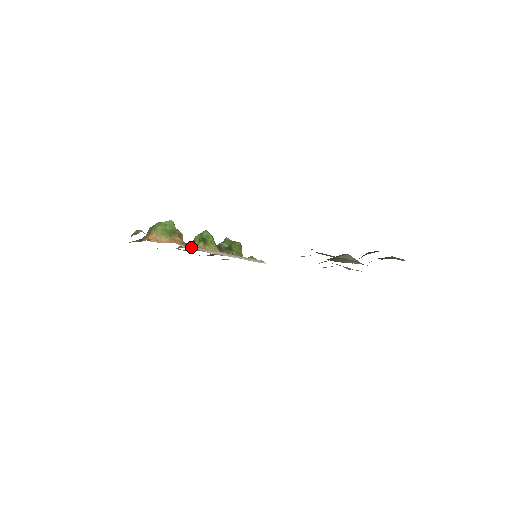
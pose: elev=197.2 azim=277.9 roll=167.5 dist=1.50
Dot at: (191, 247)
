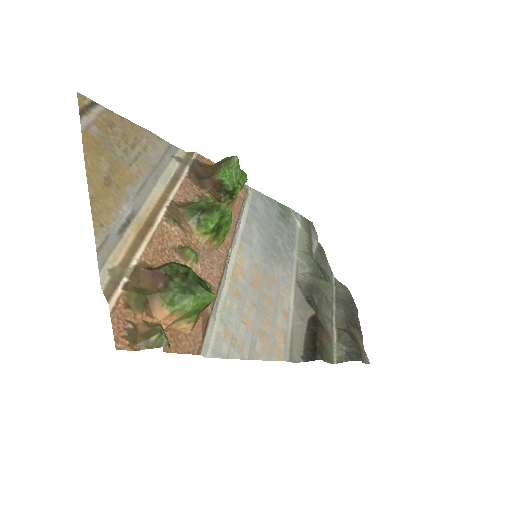
Dot at: (210, 330)
